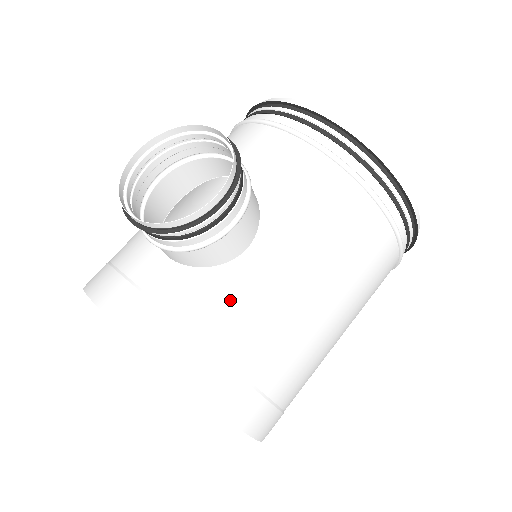
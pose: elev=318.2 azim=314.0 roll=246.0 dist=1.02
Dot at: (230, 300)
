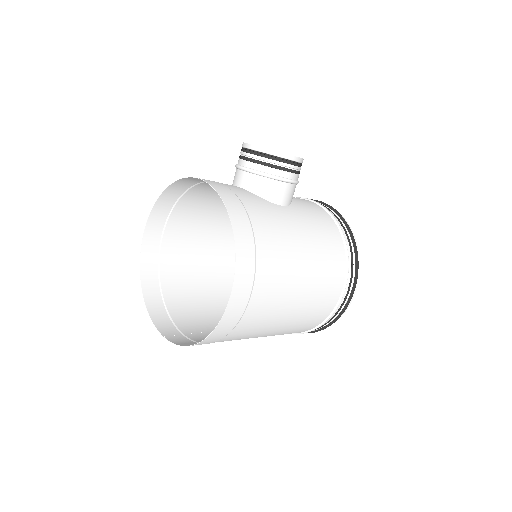
Dot at: (266, 210)
